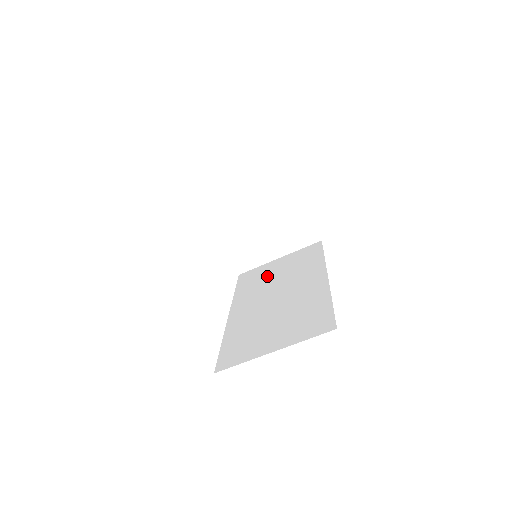
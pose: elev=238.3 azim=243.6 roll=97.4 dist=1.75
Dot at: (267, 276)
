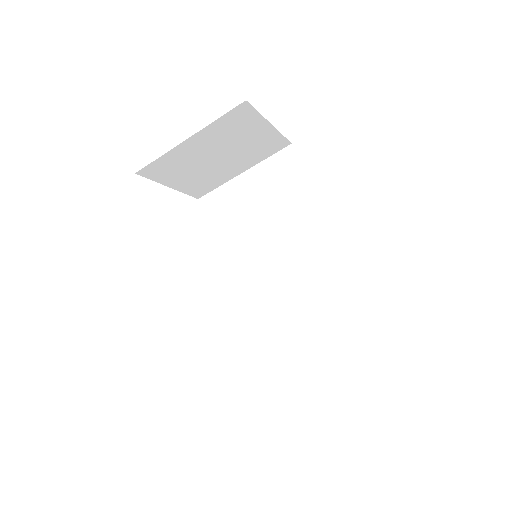
Dot at: (244, 214)
